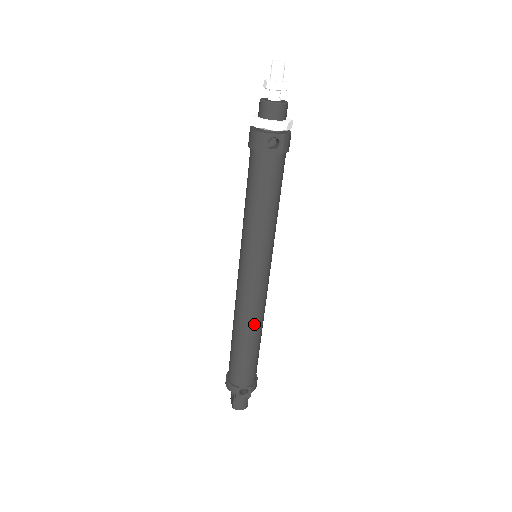
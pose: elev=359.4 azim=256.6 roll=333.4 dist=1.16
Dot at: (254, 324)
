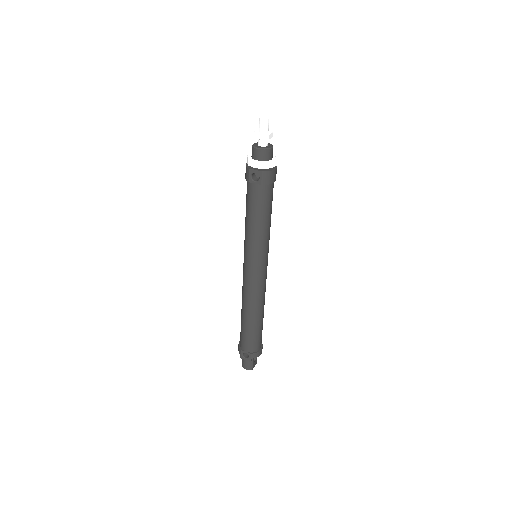
Dot at: (250, 306)
